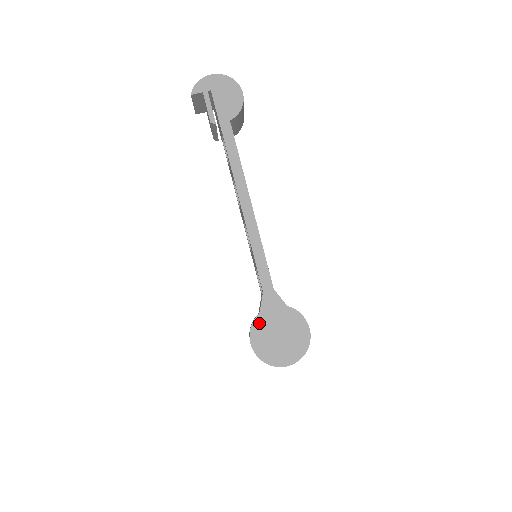
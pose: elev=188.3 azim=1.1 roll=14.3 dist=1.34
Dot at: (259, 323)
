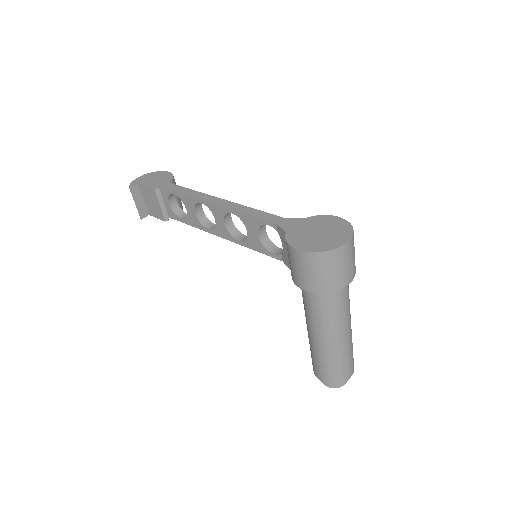
Dot at: (292, 237)
